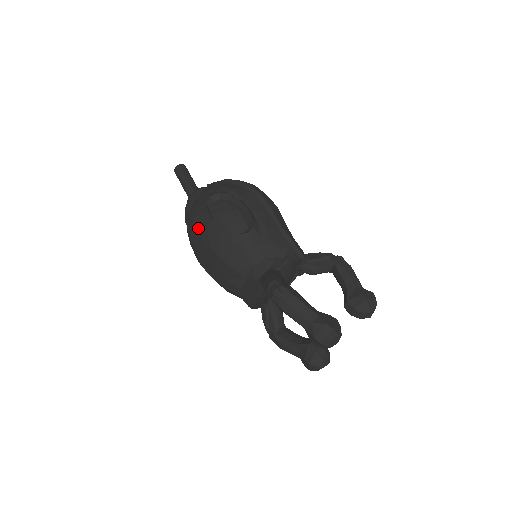
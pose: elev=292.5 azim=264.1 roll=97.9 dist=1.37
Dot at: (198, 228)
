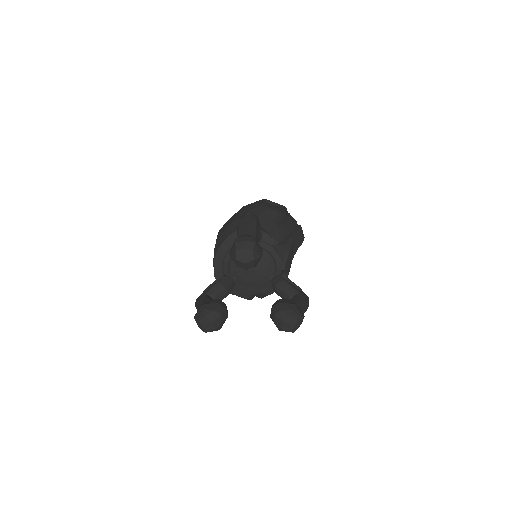
Dot at: occluded
